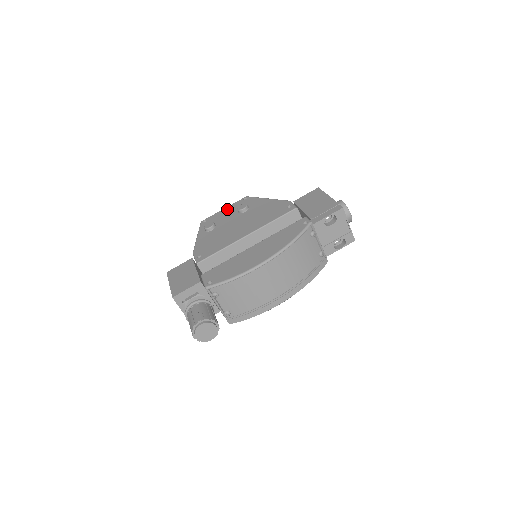
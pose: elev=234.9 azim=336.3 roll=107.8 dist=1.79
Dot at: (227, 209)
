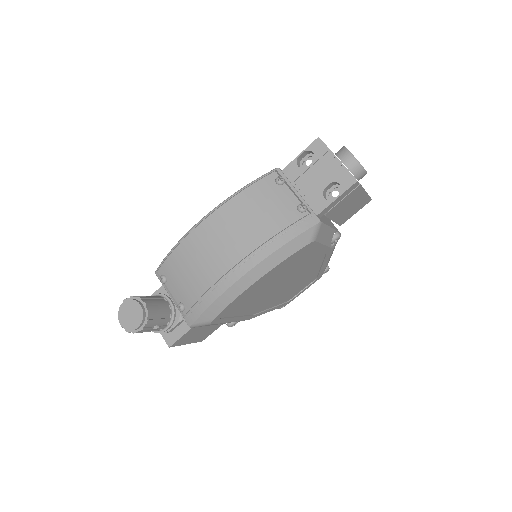
Dot at: occluded
